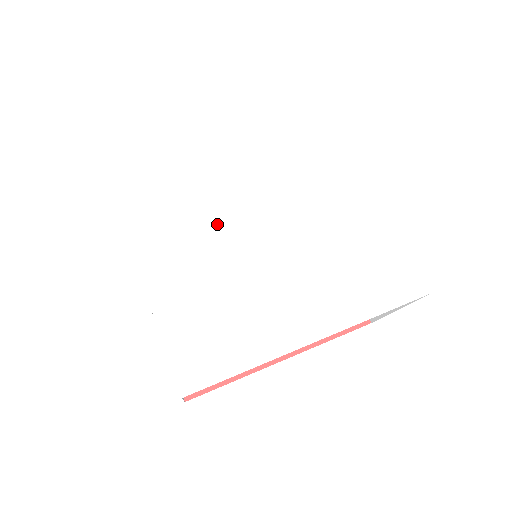
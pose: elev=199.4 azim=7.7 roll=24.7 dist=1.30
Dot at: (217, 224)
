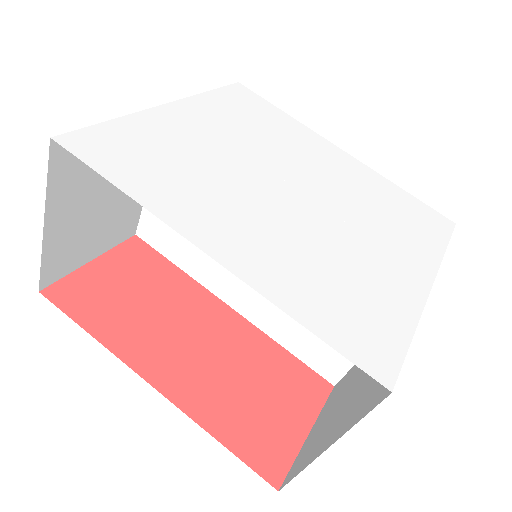
Dot at: (261, 151)
